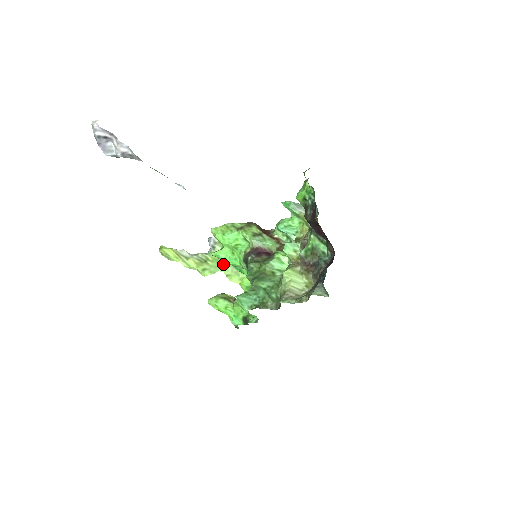
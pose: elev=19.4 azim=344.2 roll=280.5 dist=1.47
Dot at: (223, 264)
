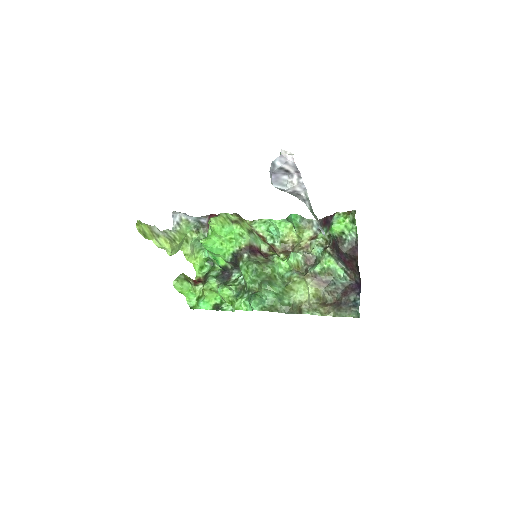
Dot at: (184, 243)
